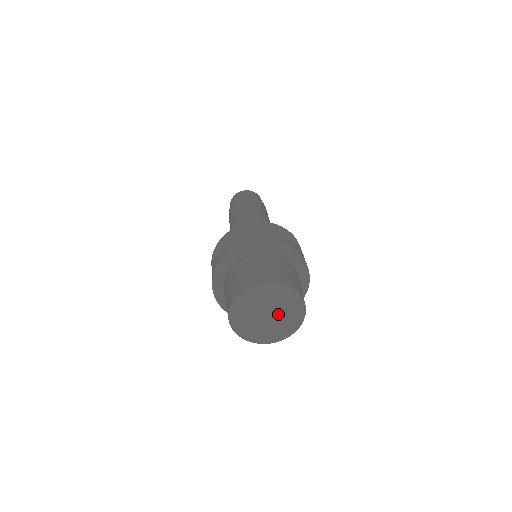
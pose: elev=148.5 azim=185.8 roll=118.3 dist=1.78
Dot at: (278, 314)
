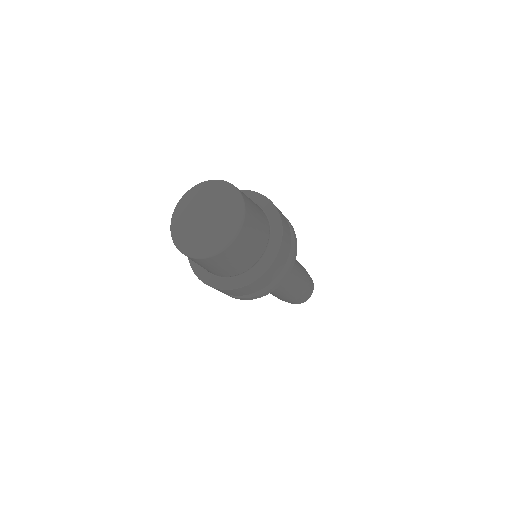
Dot at: (215, 211)
